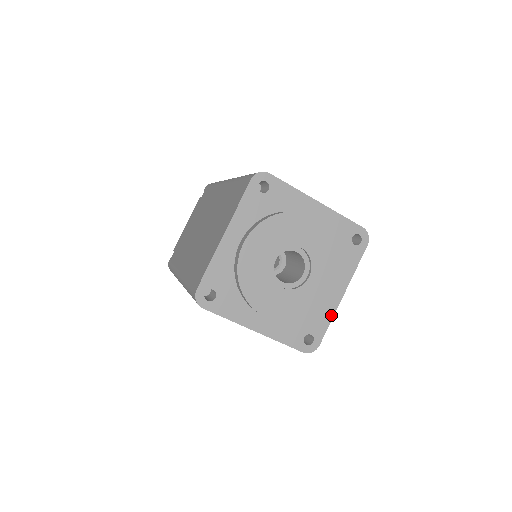
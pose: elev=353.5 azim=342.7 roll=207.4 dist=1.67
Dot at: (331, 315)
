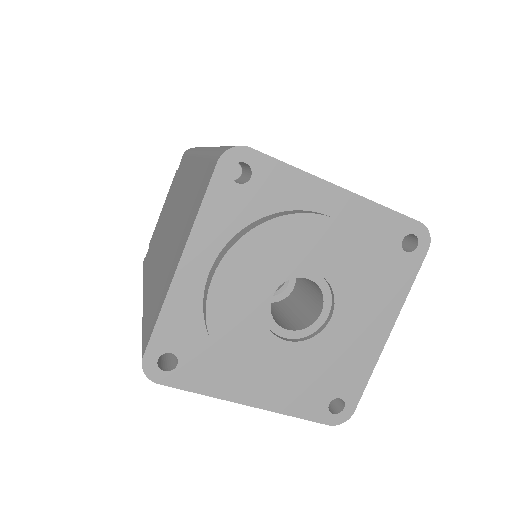
Dot at: (371, 365)
